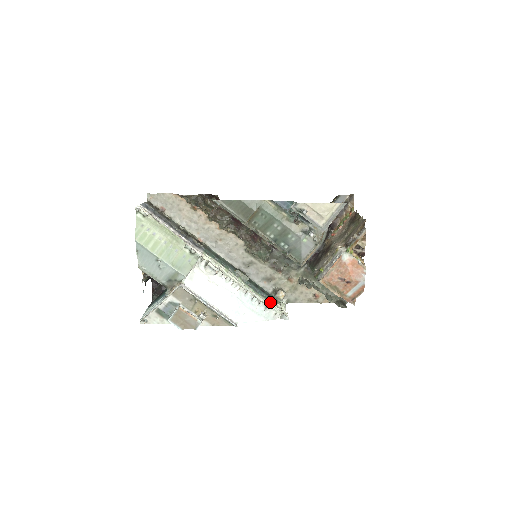
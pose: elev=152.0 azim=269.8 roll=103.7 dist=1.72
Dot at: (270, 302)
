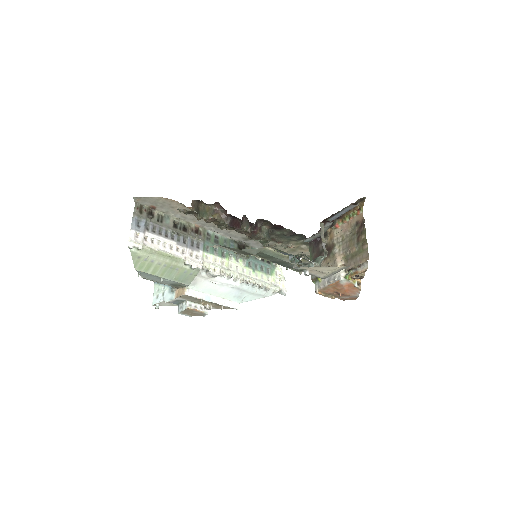
Dot at: (269, 275)
